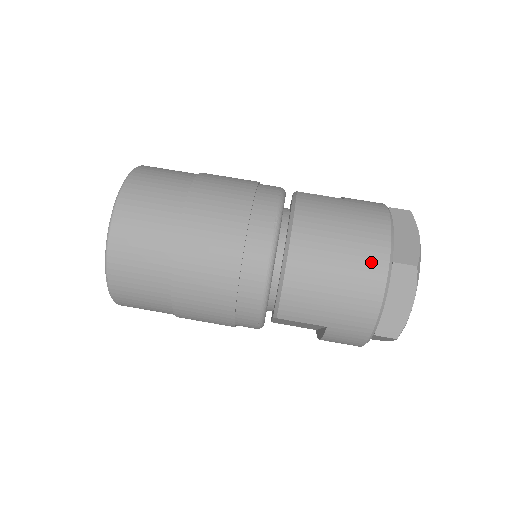
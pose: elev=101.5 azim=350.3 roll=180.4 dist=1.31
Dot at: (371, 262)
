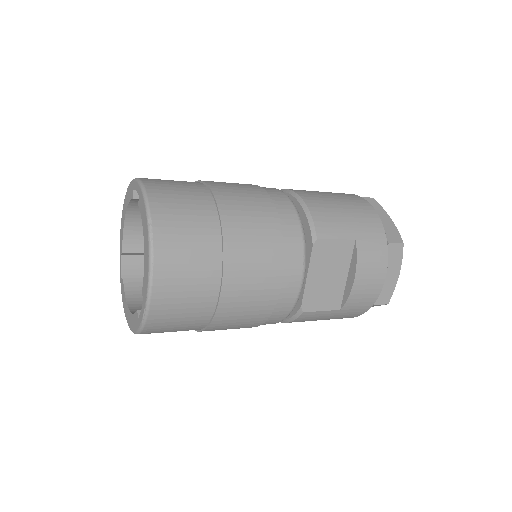
Dot at: (348, 195)
